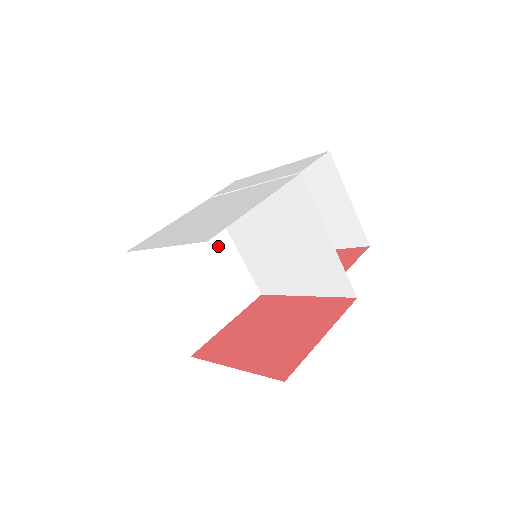
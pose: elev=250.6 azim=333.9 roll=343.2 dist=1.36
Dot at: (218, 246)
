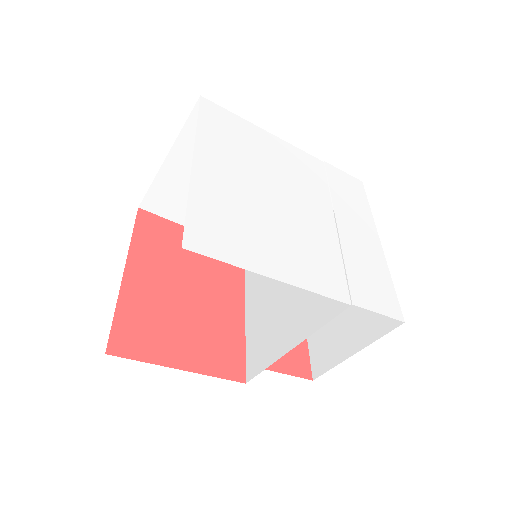
Dot at: occluded
